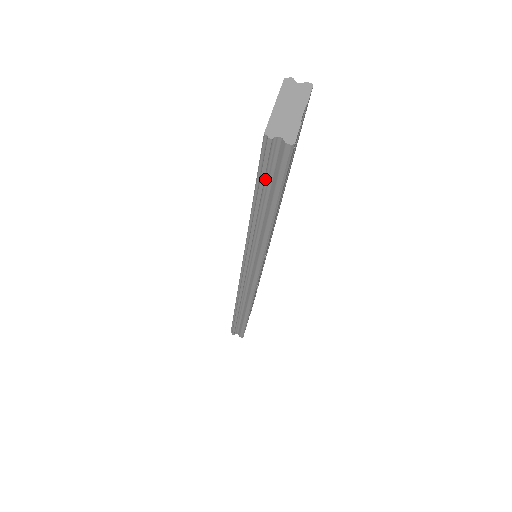
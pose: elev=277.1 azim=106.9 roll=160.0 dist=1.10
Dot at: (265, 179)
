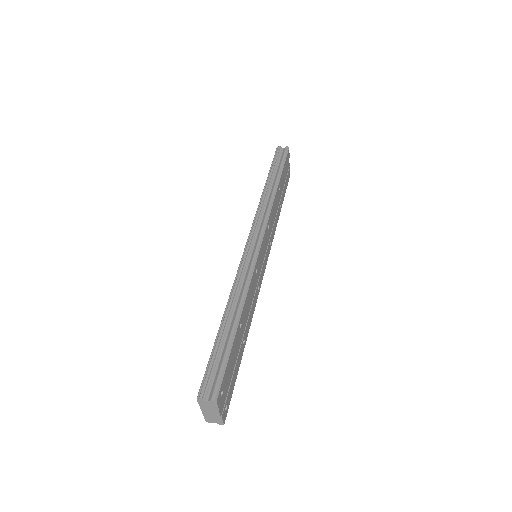
Dot at: (276, 163)
